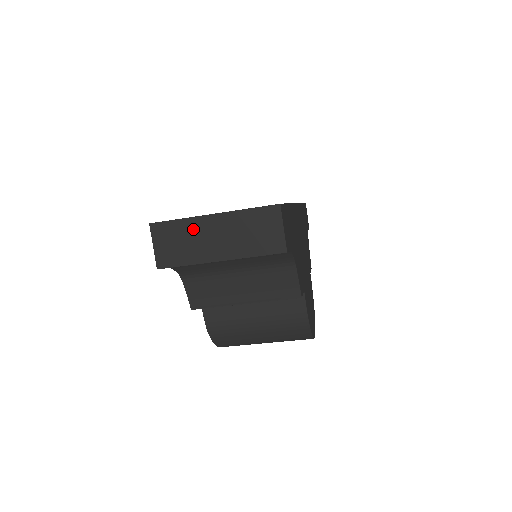
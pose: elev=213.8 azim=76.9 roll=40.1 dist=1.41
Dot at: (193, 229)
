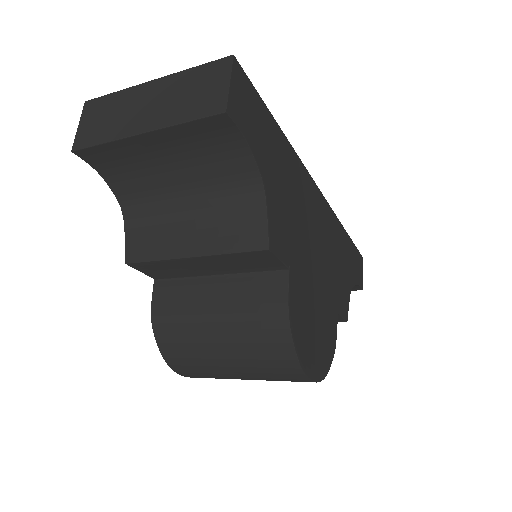
Dot at: (126, 100)
